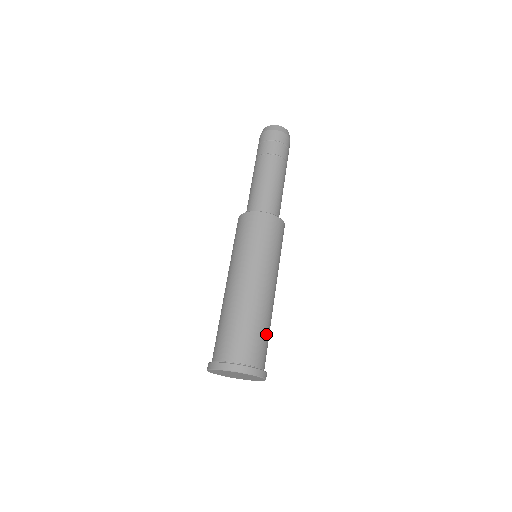
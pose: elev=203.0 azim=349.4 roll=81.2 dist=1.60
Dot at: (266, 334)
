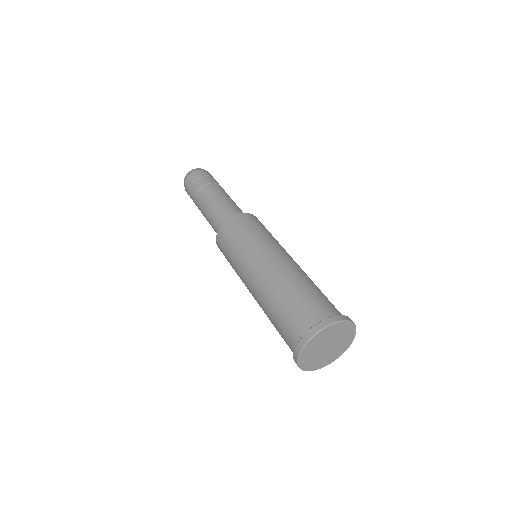
Dot at: (313, 290)
